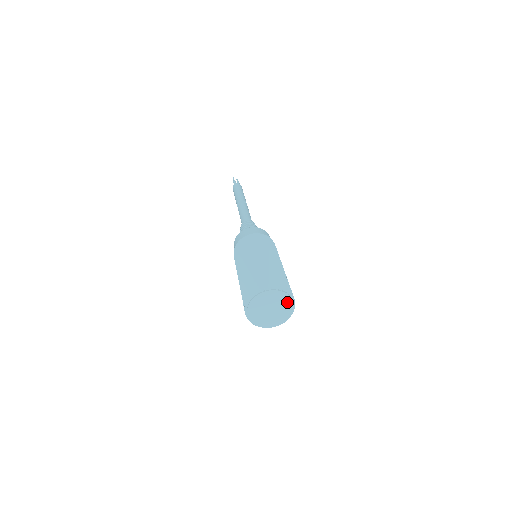
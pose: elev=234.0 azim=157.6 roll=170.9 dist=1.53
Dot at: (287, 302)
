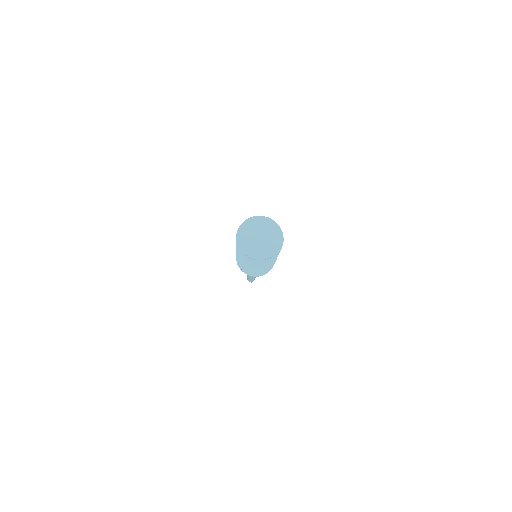
Dot at: (264, 223)
